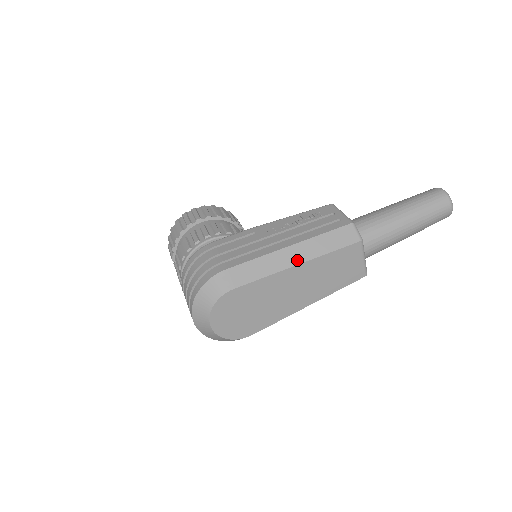
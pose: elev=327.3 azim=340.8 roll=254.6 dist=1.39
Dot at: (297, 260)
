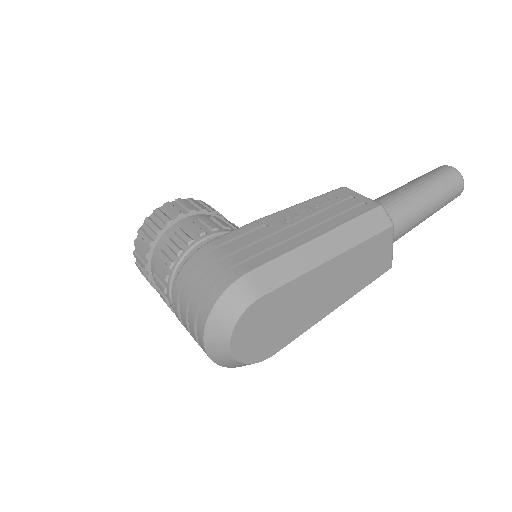
Dot at: (330, 253)
